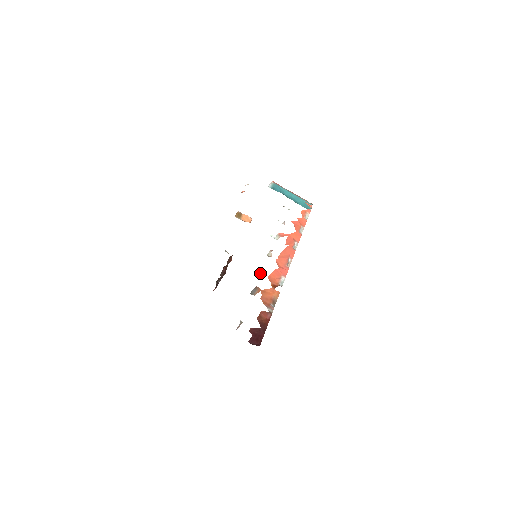
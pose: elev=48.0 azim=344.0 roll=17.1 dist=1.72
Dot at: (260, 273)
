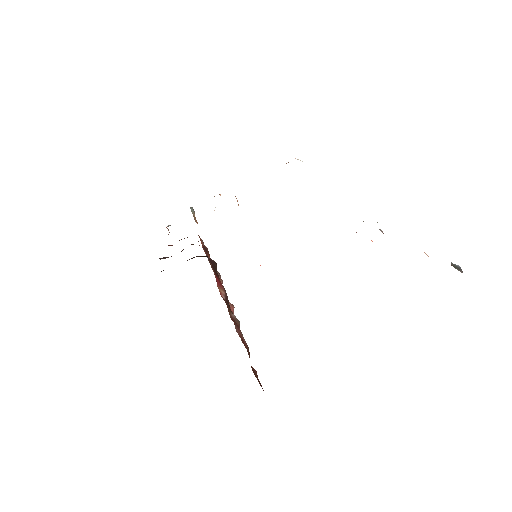
Dot at: (459, 268)
